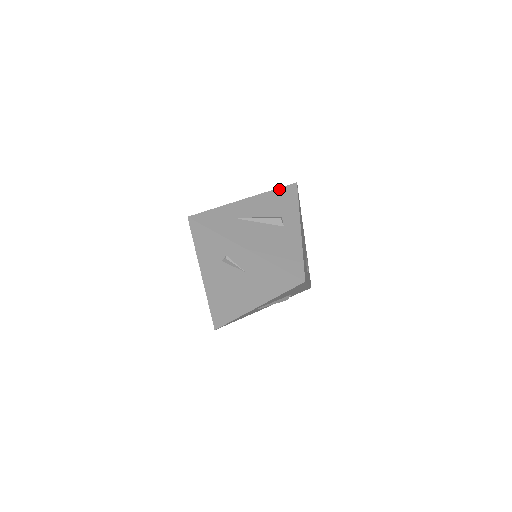
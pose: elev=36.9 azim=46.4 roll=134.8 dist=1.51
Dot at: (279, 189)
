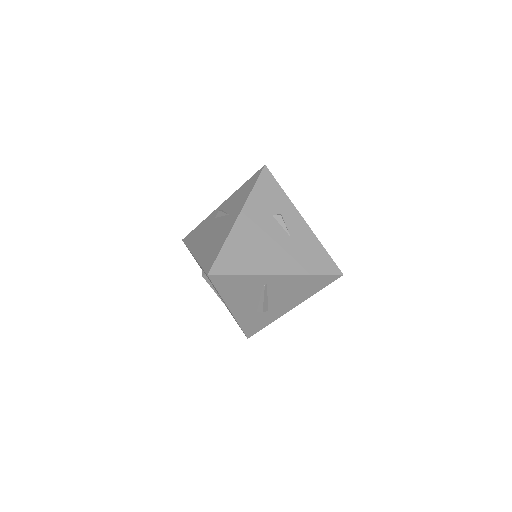
Dot at: occluded
